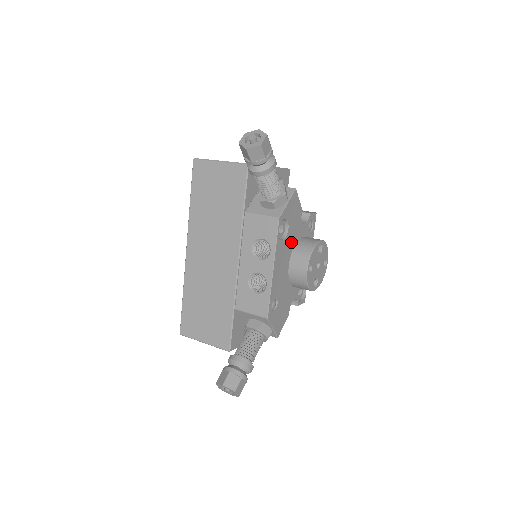
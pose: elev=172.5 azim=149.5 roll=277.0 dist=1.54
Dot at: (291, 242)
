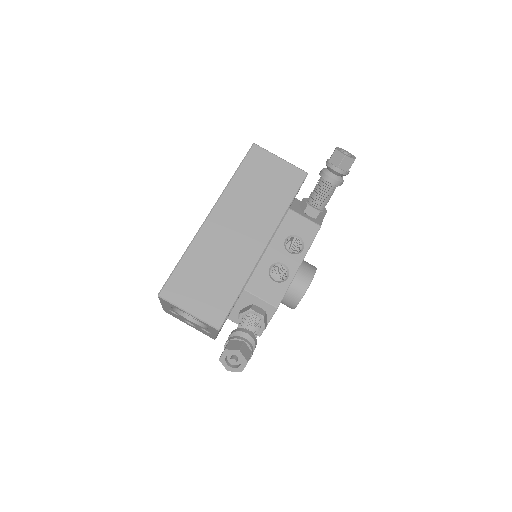
Dot at: occluded
